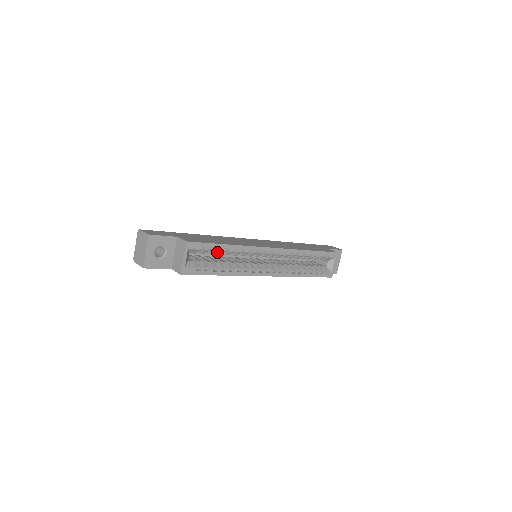
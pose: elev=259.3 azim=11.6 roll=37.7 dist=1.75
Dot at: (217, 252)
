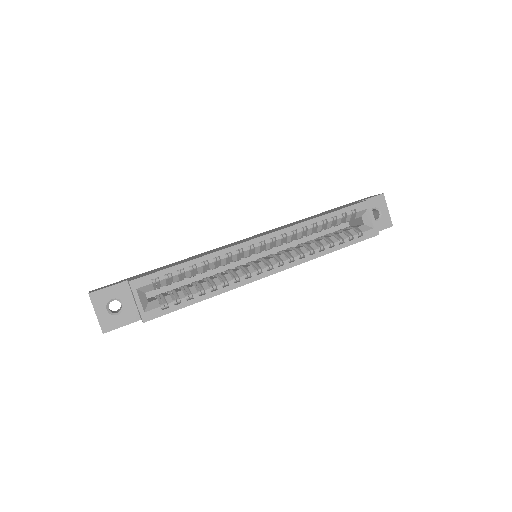
Dot at: (184, 275)
